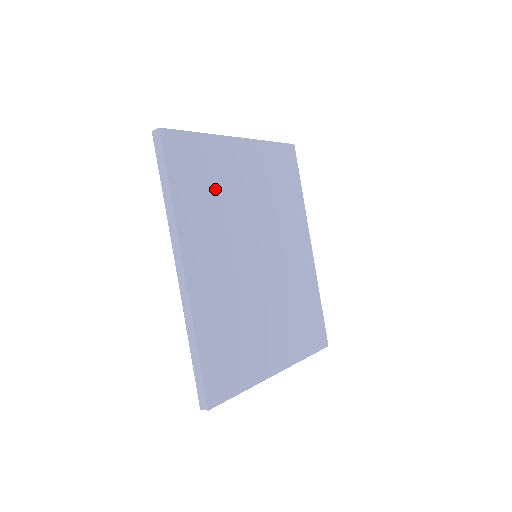
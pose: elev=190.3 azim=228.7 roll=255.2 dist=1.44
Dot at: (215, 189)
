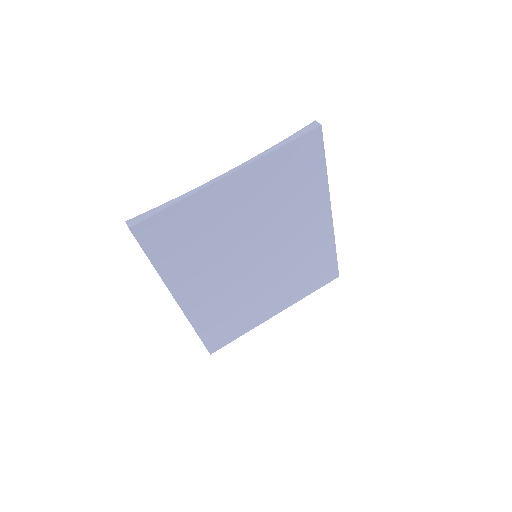
Dot at: (202, 237)
